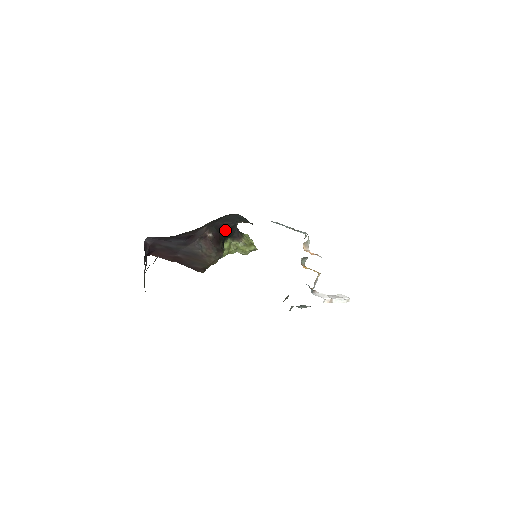
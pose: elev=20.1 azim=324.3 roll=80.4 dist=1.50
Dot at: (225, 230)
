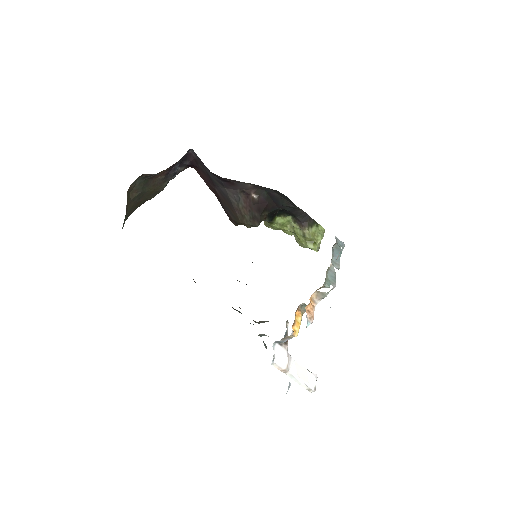
Dot at: (281, 204)
